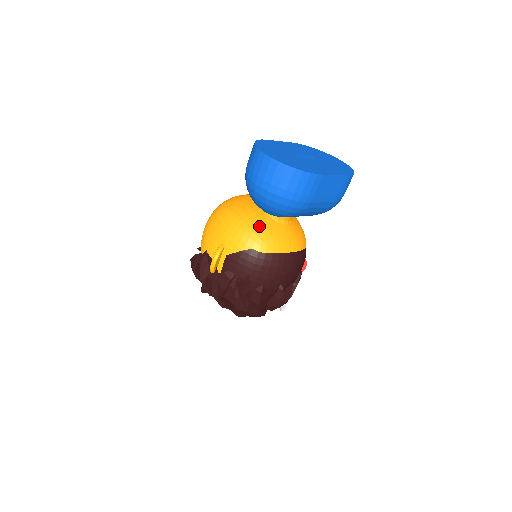
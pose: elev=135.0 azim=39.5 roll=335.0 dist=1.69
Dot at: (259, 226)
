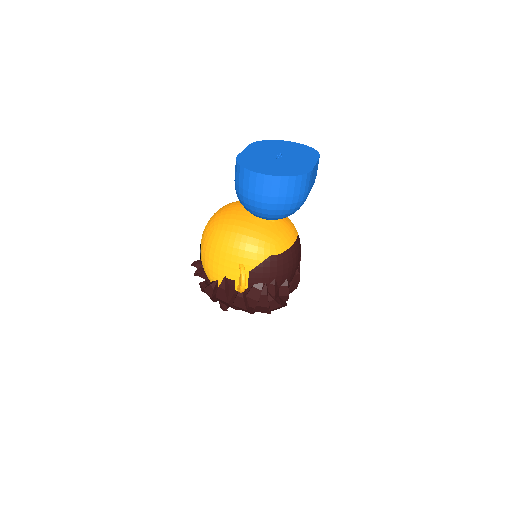
Dot at: (265, 233)
